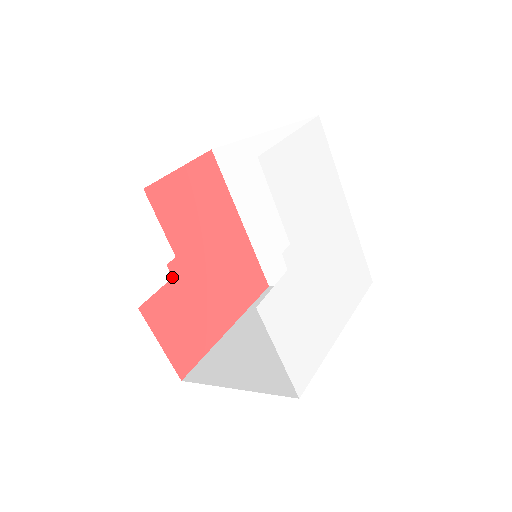
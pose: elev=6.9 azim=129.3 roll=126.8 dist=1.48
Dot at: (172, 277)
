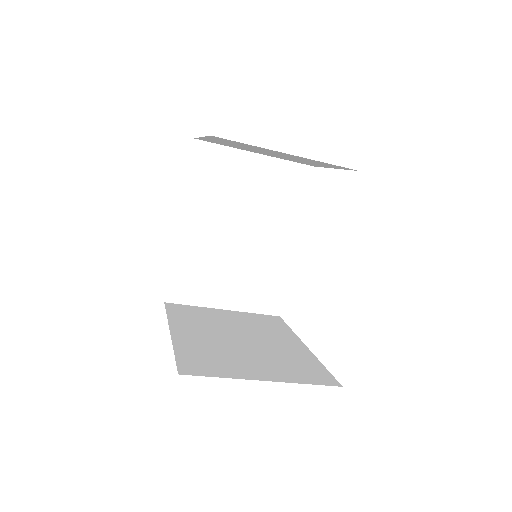
Dot at: occluded
